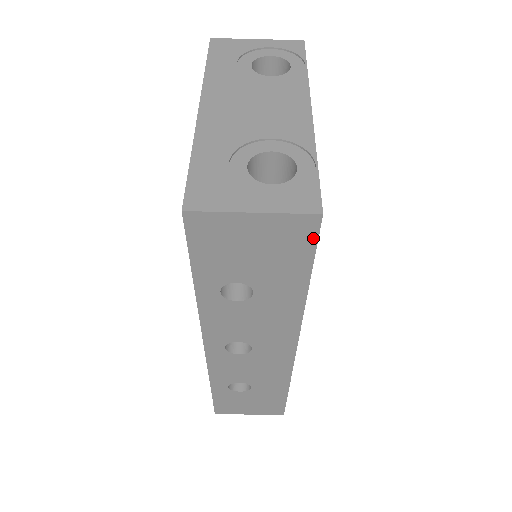
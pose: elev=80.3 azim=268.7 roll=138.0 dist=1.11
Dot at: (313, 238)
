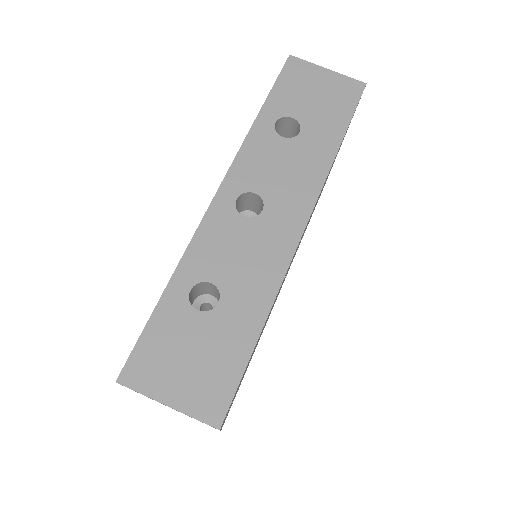
Dot at: (357, 98)
